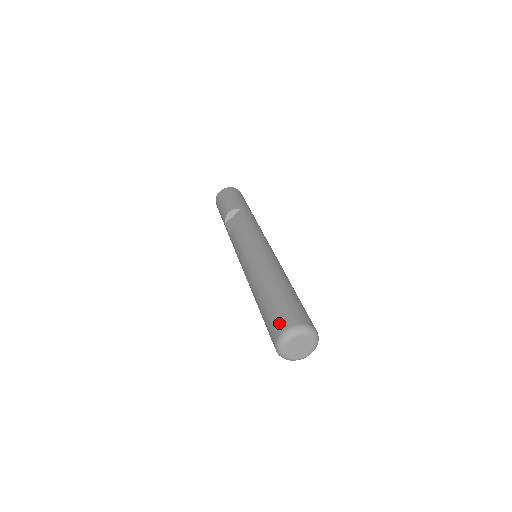
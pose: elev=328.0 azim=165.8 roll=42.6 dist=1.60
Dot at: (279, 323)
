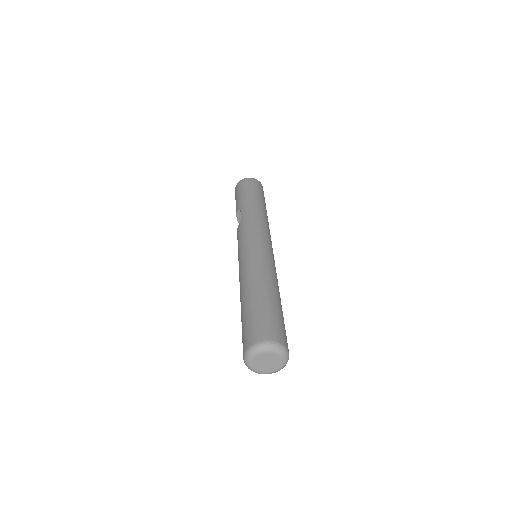
Dot at: occluded
